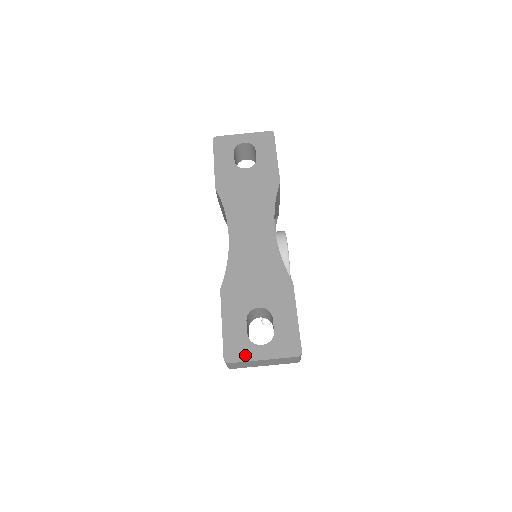
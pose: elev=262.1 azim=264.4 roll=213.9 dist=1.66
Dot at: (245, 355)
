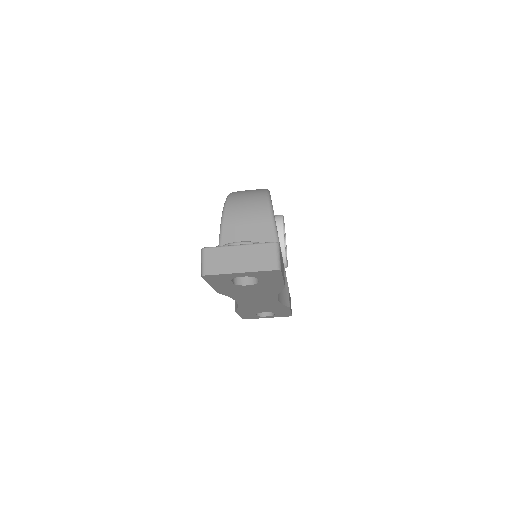
Dot at: (256, 318)
